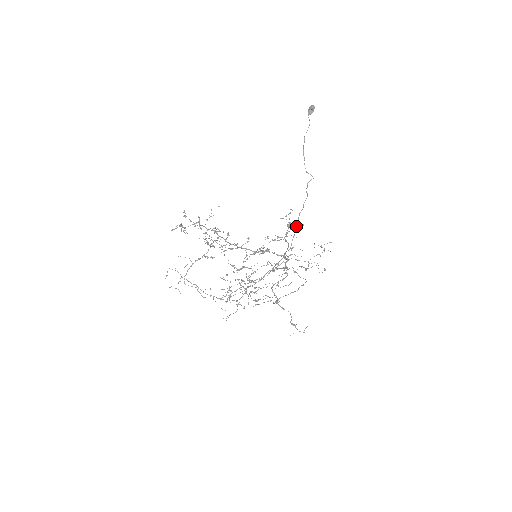
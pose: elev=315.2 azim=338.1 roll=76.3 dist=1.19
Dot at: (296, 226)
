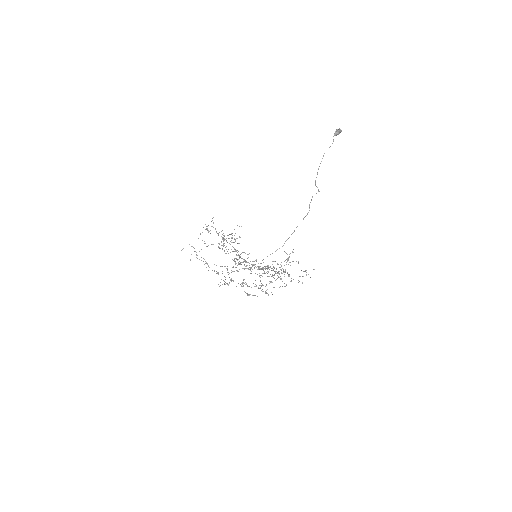
Dot at: (293, 261)
